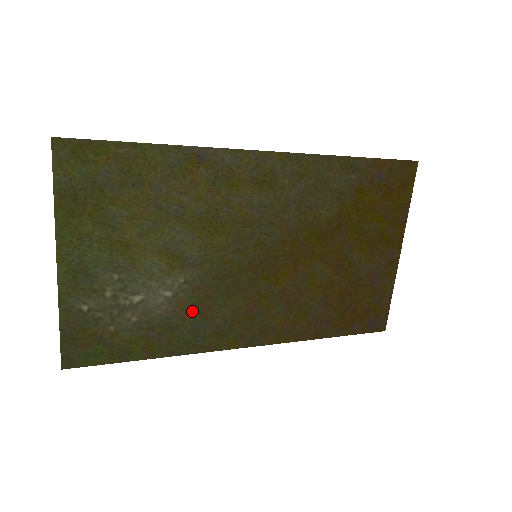
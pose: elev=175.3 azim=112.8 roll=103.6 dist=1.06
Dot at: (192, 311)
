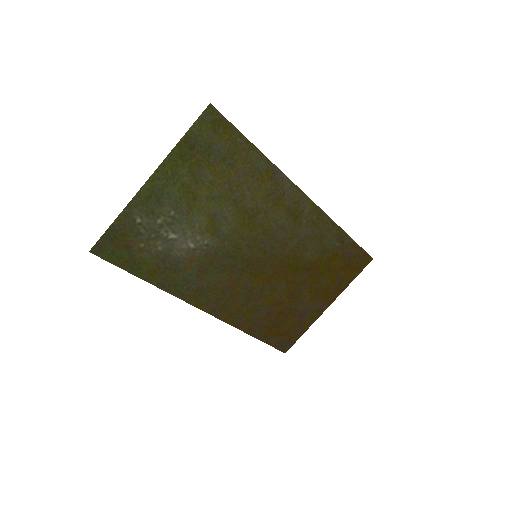
Dot at: (195, 266)
